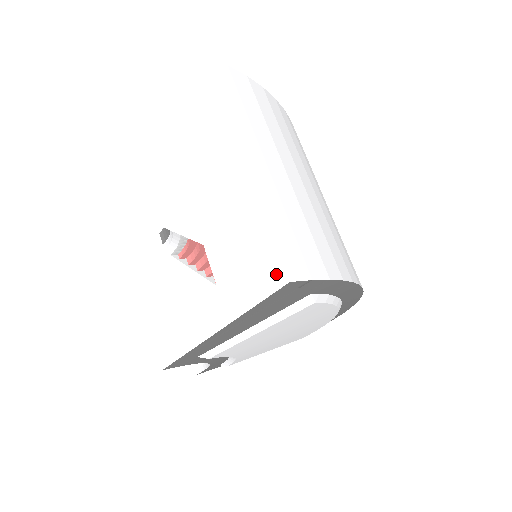
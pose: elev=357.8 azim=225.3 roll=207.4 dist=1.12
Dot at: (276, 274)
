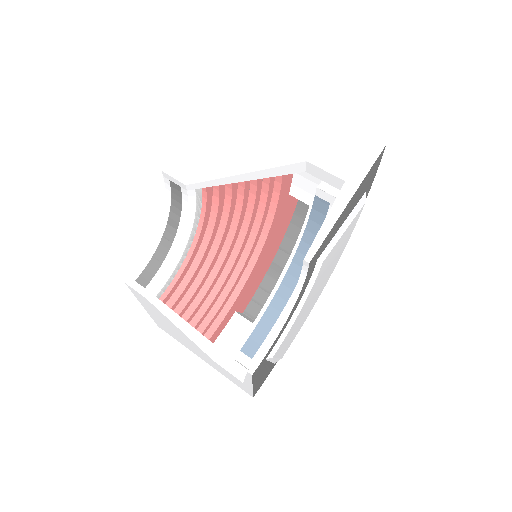
Dot at: (375, 146)
